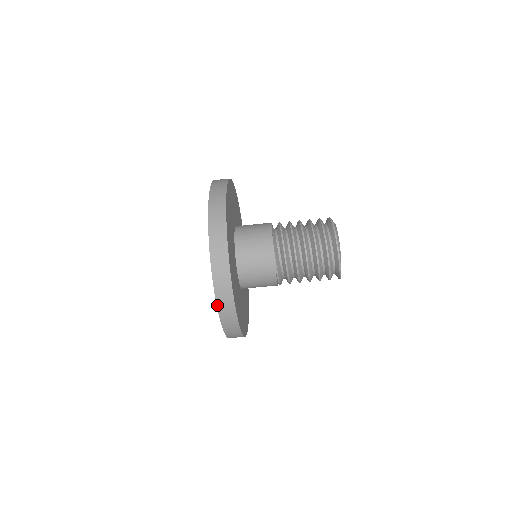
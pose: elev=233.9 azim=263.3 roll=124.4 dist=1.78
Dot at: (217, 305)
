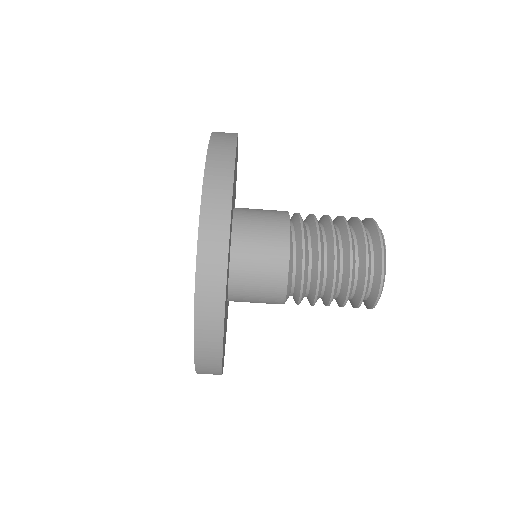
Dot at: (197, 373)
